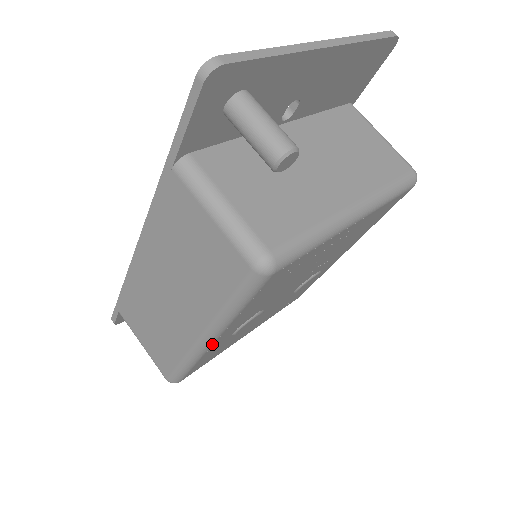
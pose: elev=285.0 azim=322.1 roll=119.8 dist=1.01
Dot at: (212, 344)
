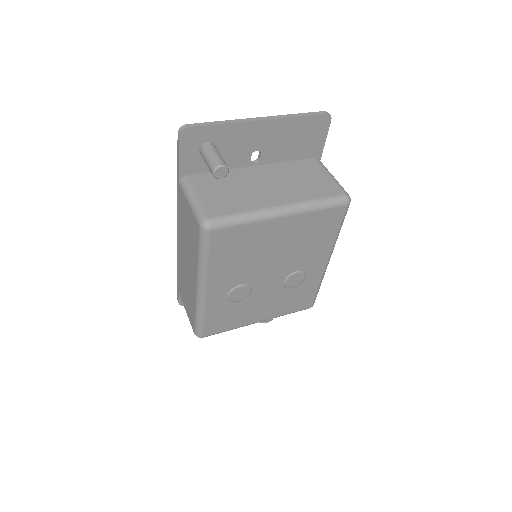
Dot at: (206, 295)
